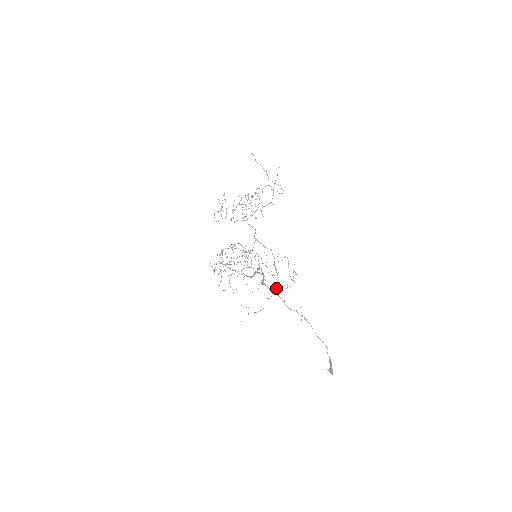
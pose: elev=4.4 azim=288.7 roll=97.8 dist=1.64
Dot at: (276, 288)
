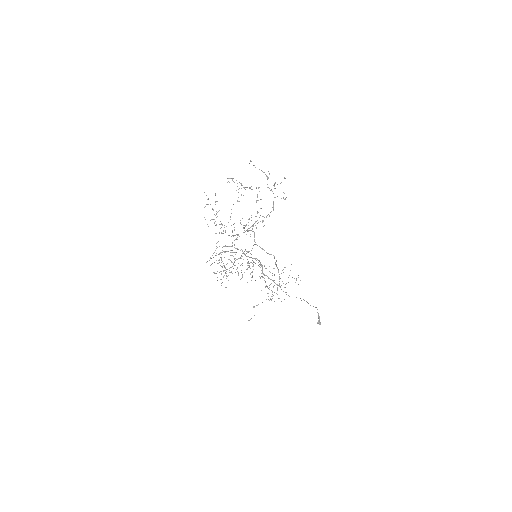
Dot at: occluded
